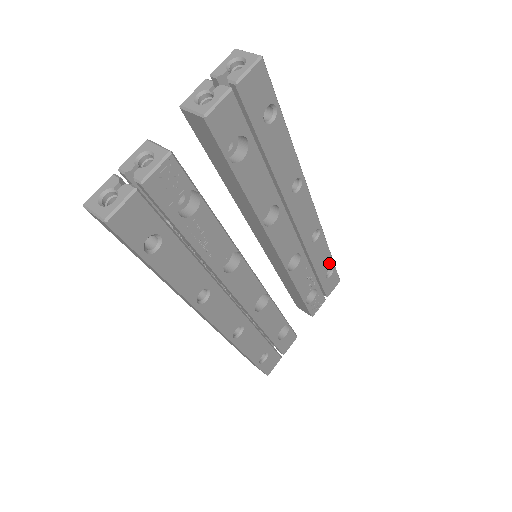
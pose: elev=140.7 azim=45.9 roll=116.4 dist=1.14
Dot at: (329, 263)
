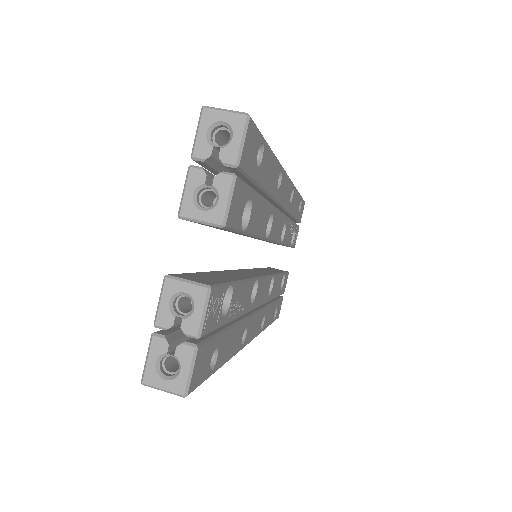
Dot at: (299, 201)
